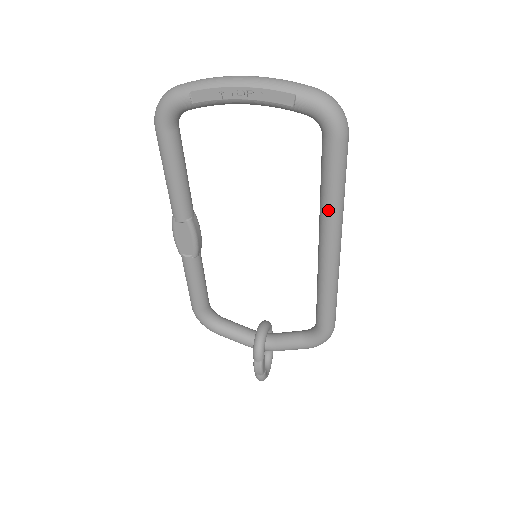
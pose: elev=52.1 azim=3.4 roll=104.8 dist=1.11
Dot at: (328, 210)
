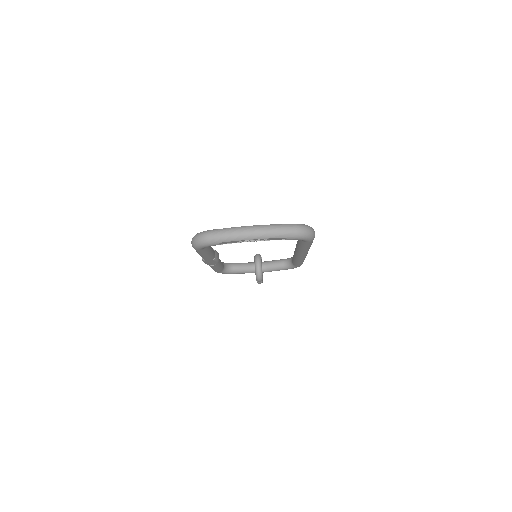
Dot at: (303, 251)
